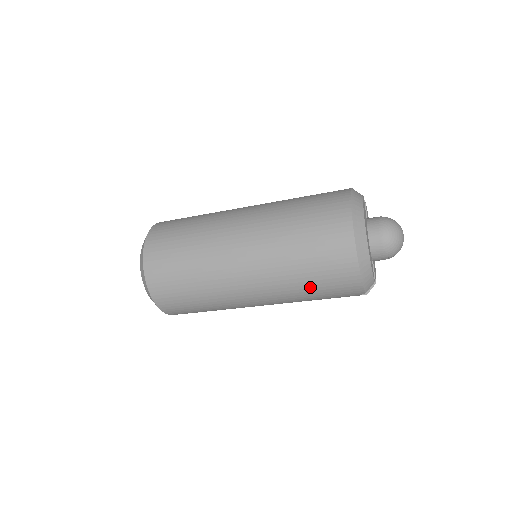
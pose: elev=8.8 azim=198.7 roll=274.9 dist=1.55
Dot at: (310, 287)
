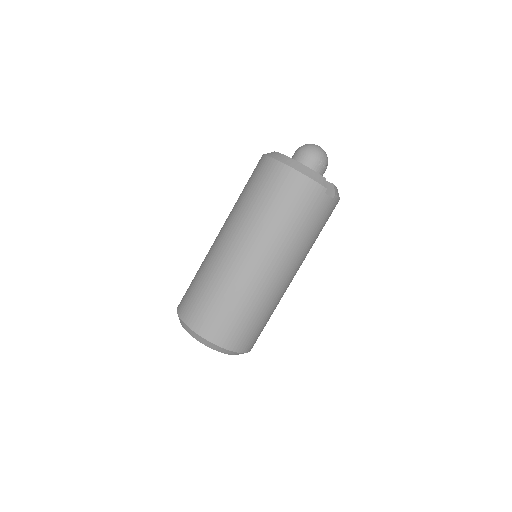
Dot at: (287, 217)
